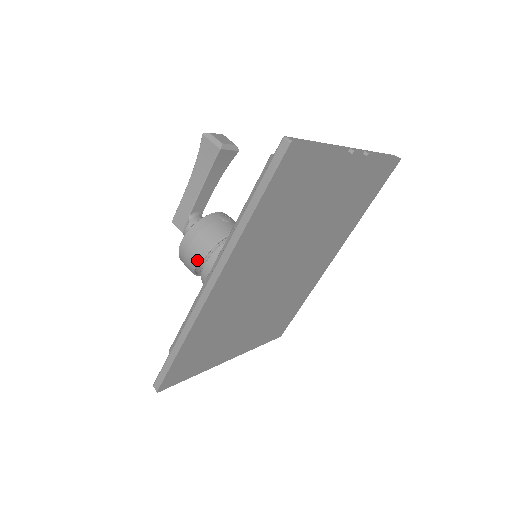
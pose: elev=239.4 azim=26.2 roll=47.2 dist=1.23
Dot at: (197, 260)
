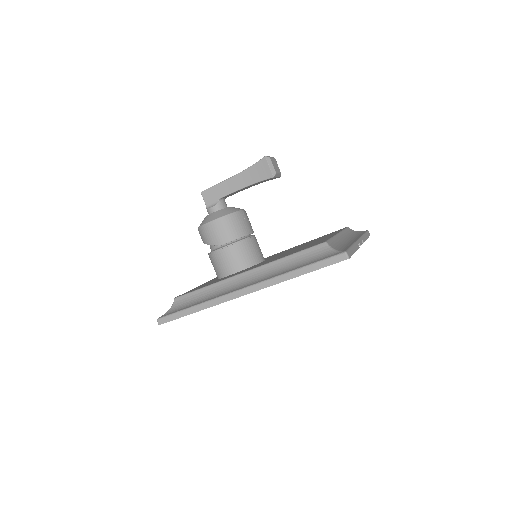
Dot at: (217, 242)
